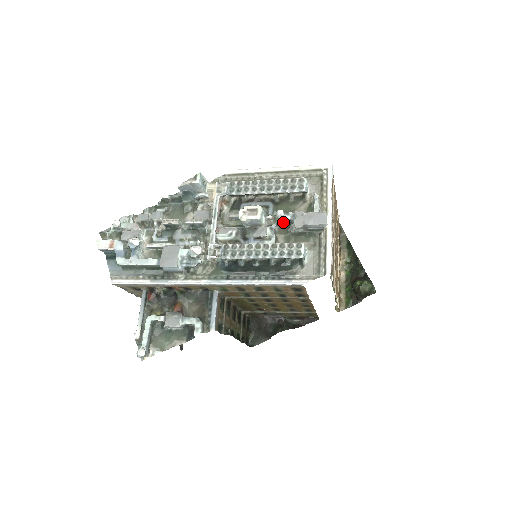
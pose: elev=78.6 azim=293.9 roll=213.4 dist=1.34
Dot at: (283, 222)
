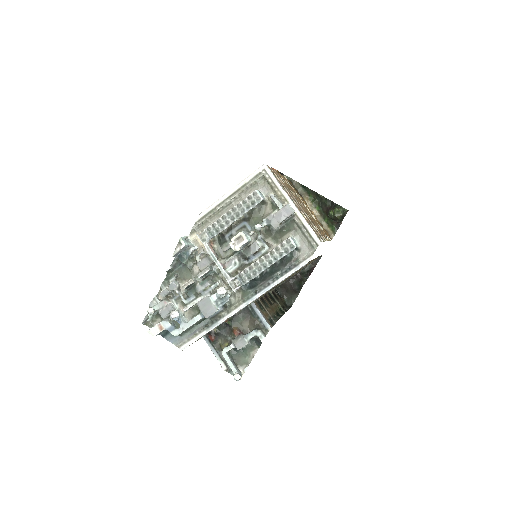
Dot at: (263, 229)
